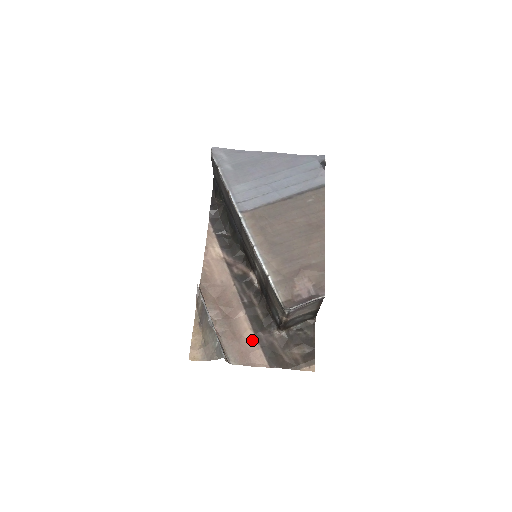
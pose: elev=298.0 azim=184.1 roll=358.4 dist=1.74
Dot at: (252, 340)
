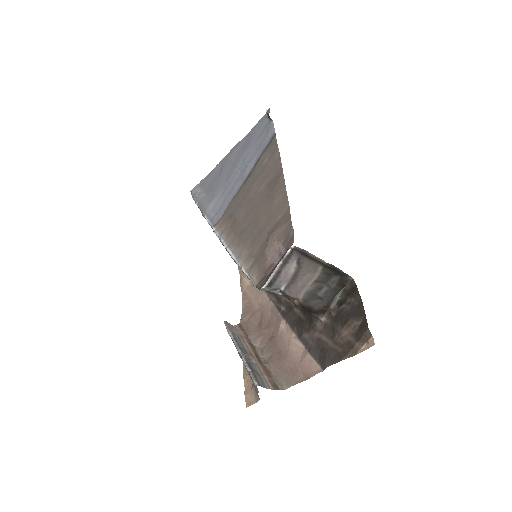
Dot at: (298, 349)
